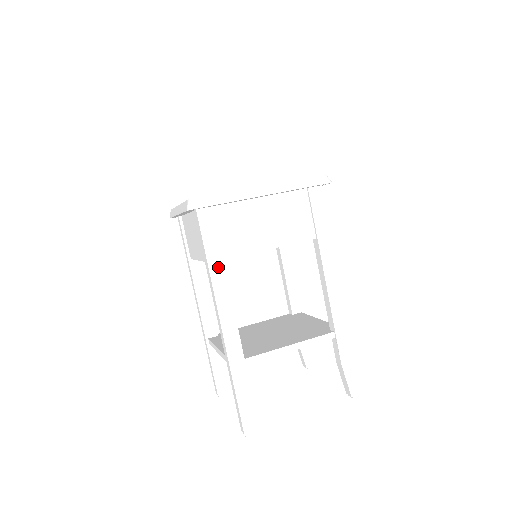
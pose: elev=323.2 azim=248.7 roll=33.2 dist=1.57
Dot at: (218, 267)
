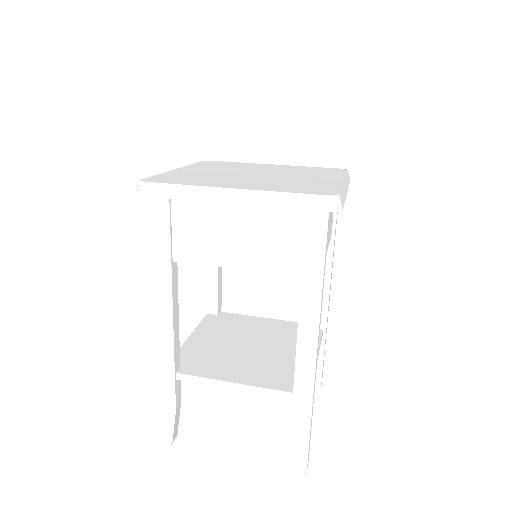
Dot at: (163, 268)
